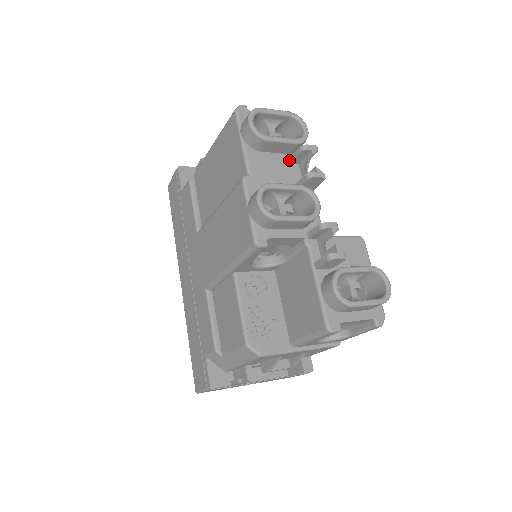
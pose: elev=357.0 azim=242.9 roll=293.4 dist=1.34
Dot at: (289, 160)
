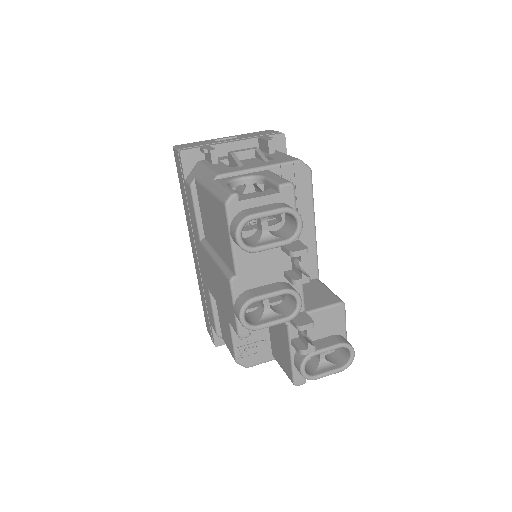
Dot at: (280, 247)
